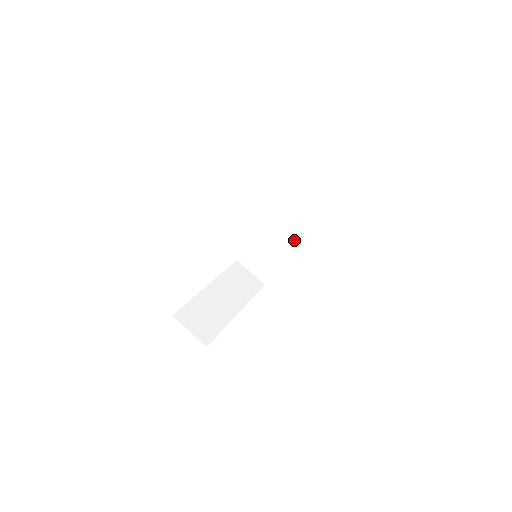
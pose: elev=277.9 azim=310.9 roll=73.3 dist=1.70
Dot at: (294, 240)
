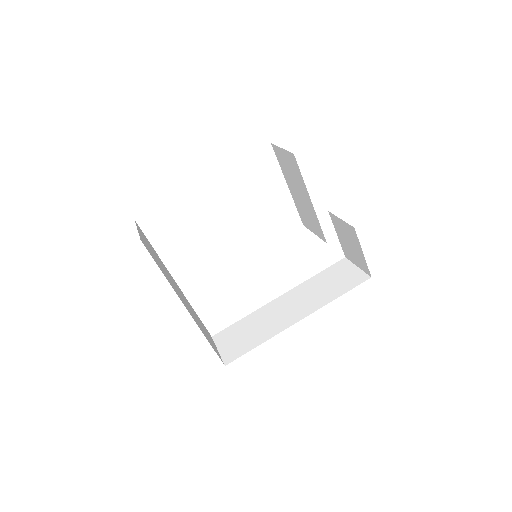
Dot at: (296, 317)
